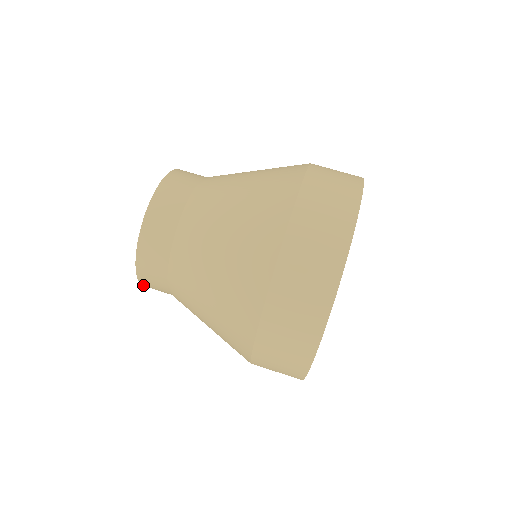
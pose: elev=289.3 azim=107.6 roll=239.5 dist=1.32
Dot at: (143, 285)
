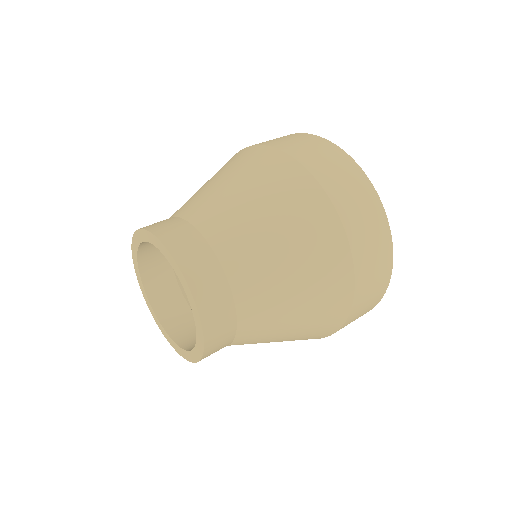
Dot at: (205, 337)
